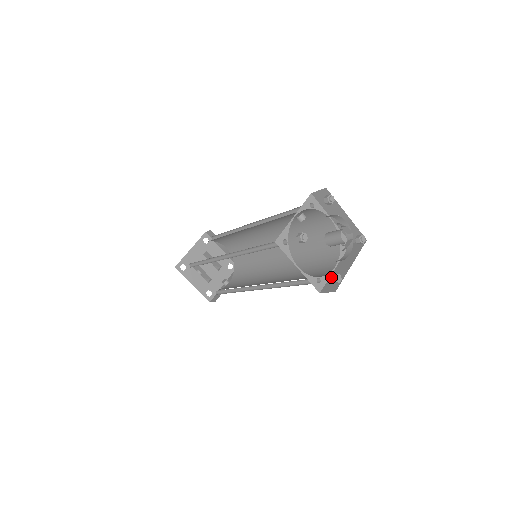
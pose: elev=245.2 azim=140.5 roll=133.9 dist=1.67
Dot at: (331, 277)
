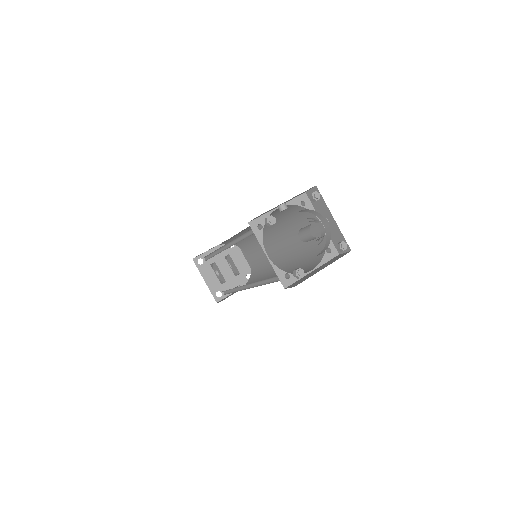
Dot at: (294, 270)
